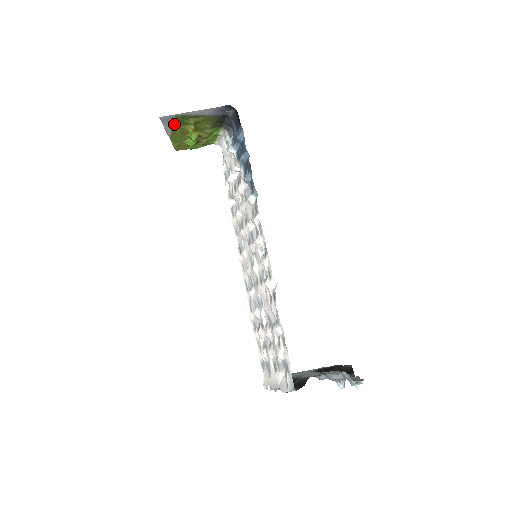
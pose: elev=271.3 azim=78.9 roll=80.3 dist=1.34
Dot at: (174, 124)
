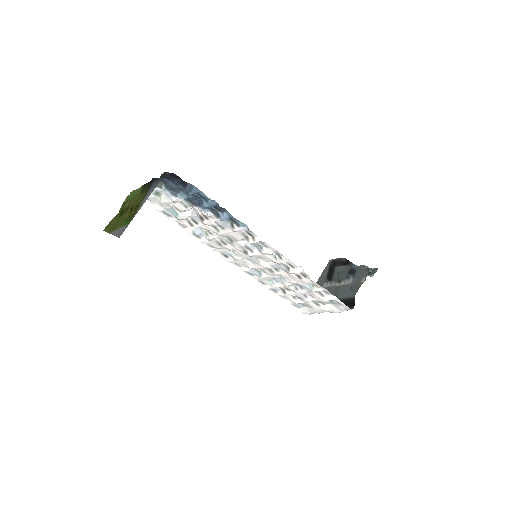
Dot at: (121, 226)
